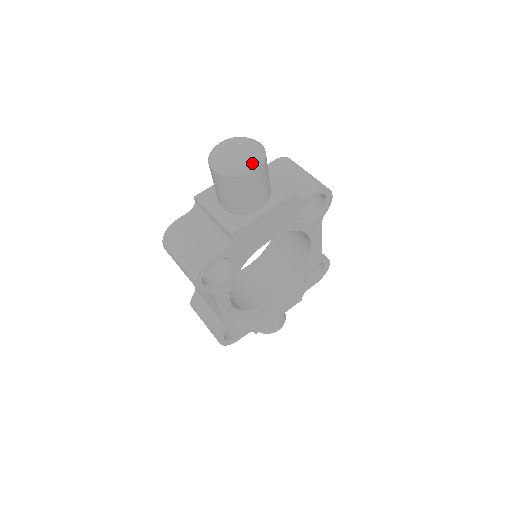
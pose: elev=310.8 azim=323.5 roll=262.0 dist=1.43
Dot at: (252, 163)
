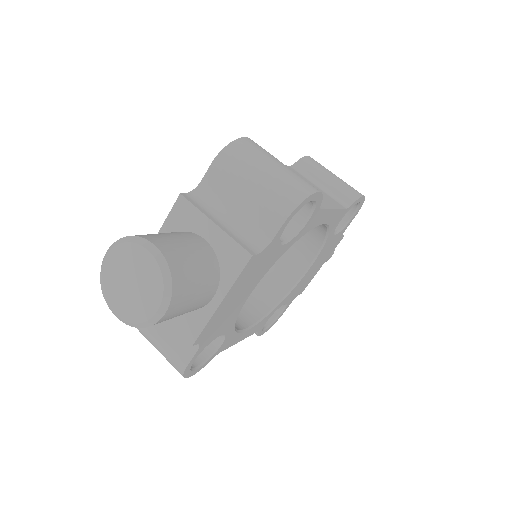
Dot at: (156, 303)
